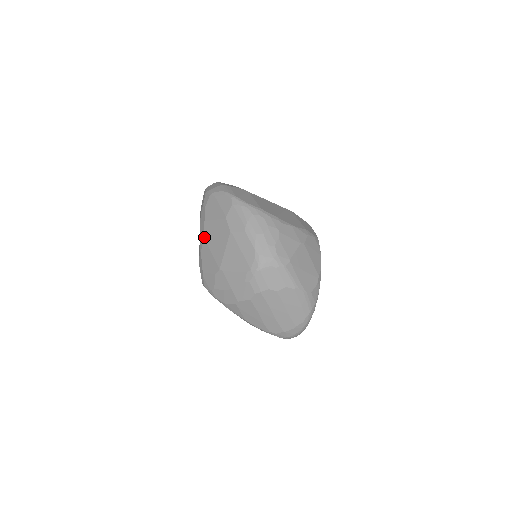
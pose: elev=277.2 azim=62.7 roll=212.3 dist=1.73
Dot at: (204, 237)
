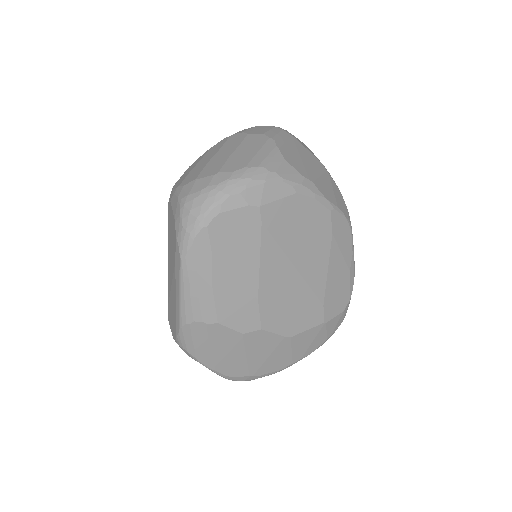
Dot at: occluded
